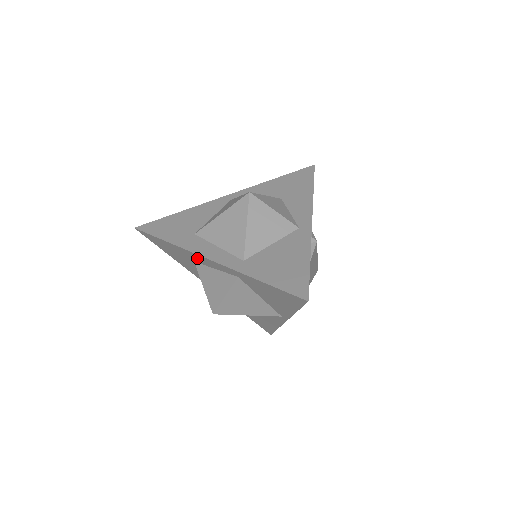
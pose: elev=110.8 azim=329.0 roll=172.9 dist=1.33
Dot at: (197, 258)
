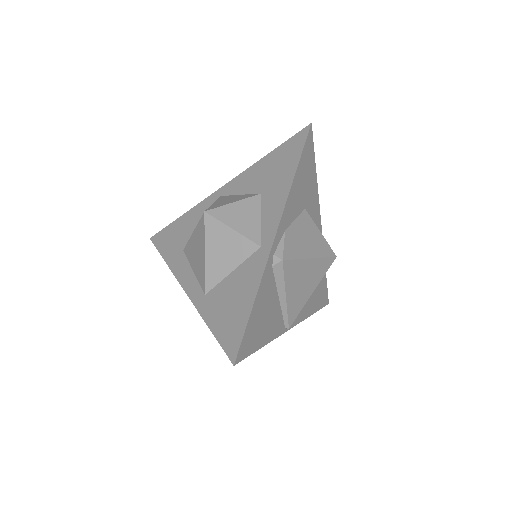
Dot at: occluded
